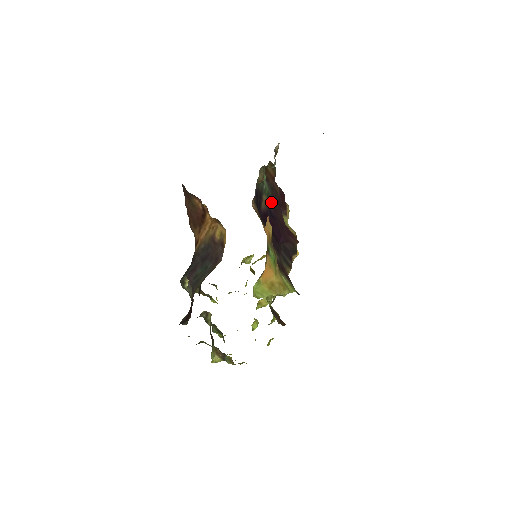
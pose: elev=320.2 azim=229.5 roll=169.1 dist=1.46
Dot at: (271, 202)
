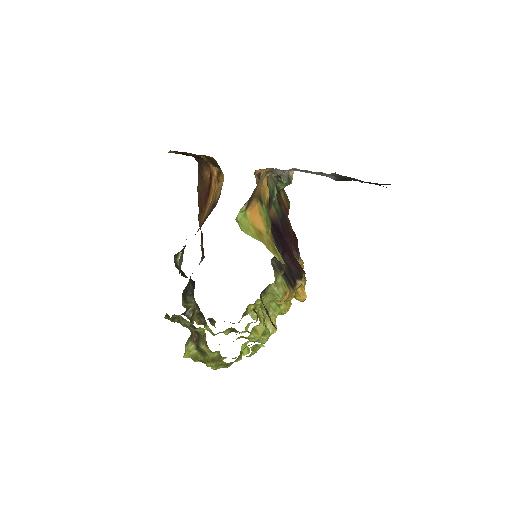
Dot at: (280, 222)
